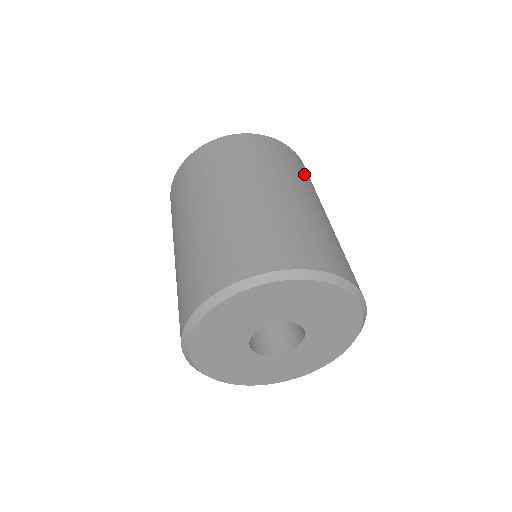
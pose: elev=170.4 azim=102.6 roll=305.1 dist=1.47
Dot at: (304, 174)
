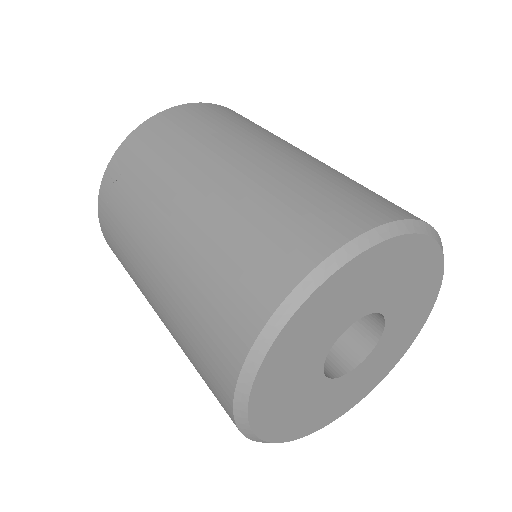
Dot at: occluded
